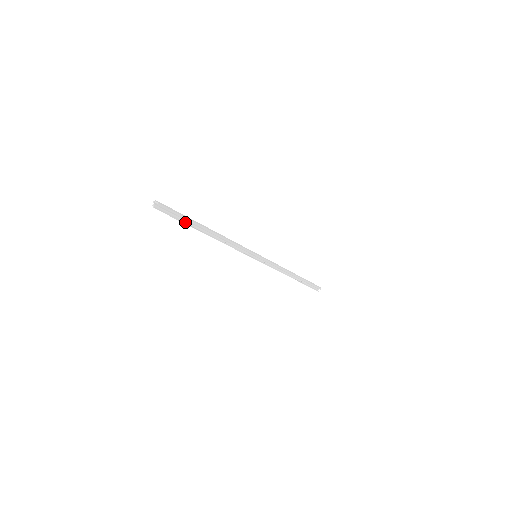
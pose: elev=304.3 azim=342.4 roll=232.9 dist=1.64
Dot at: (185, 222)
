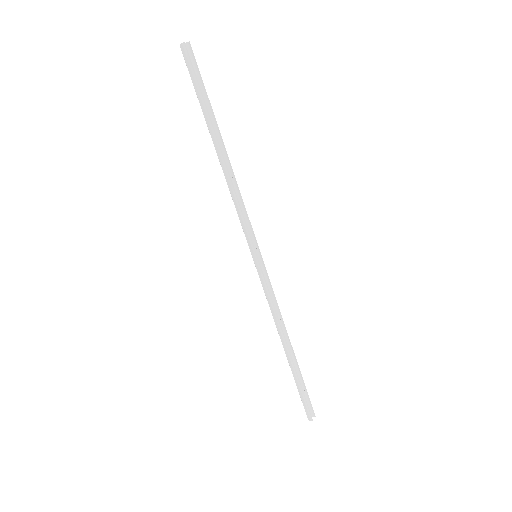
Dot at: (203, 104)
